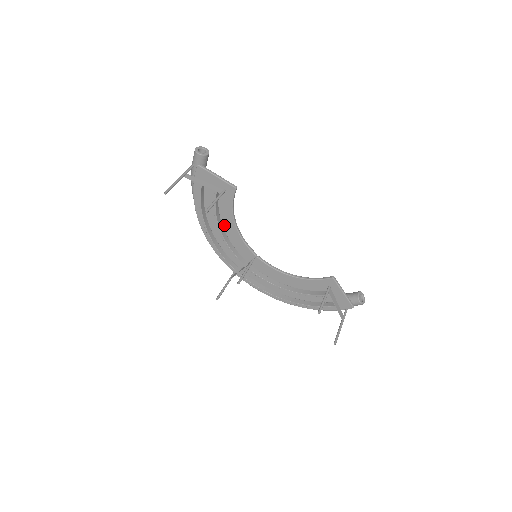
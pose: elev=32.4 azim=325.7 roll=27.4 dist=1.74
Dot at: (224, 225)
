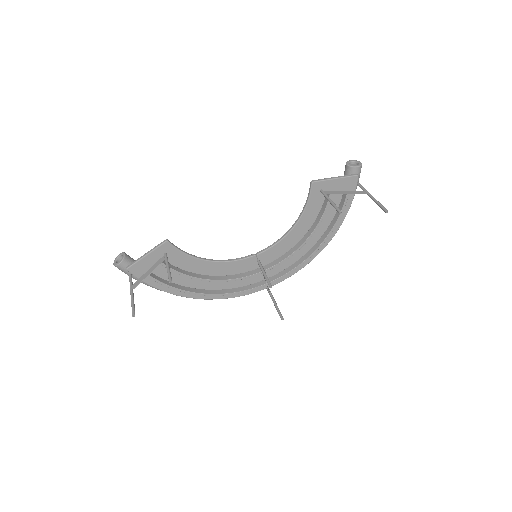
Dot at: (206, 273)
